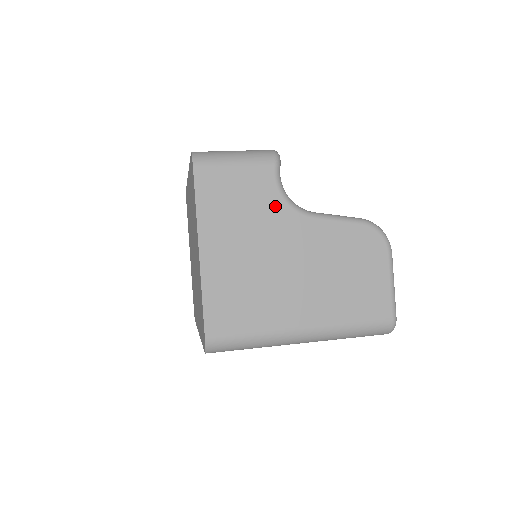
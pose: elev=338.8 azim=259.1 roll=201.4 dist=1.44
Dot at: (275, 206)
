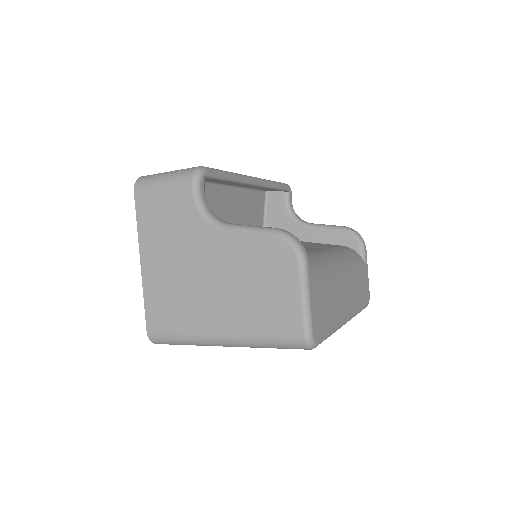
Dot at: (193, 220)
